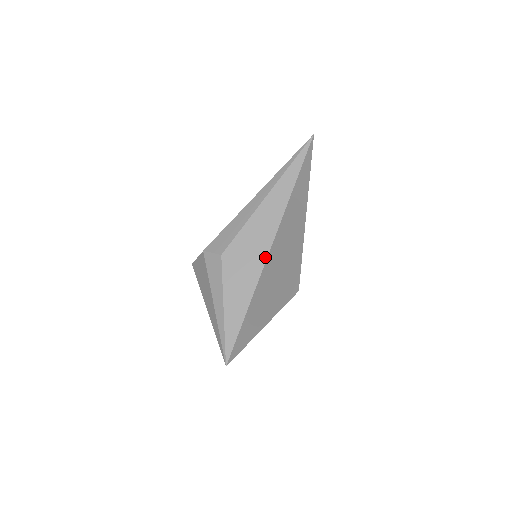
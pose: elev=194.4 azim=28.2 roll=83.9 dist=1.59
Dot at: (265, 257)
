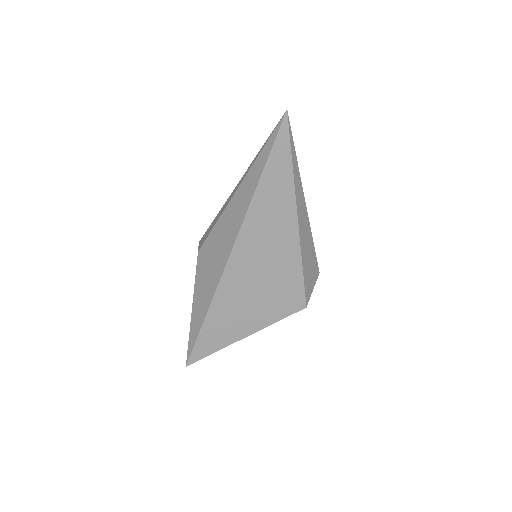
Dot at: (224, 265)
